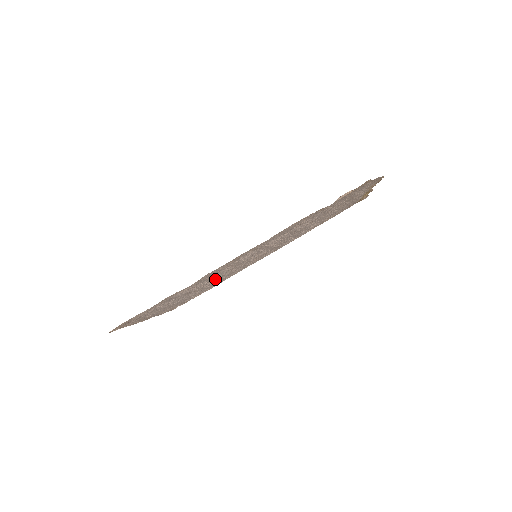
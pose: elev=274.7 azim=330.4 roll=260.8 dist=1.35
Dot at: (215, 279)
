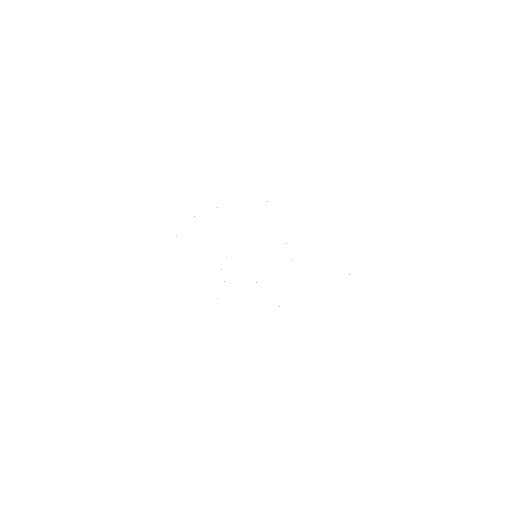
Dot at: occluded
